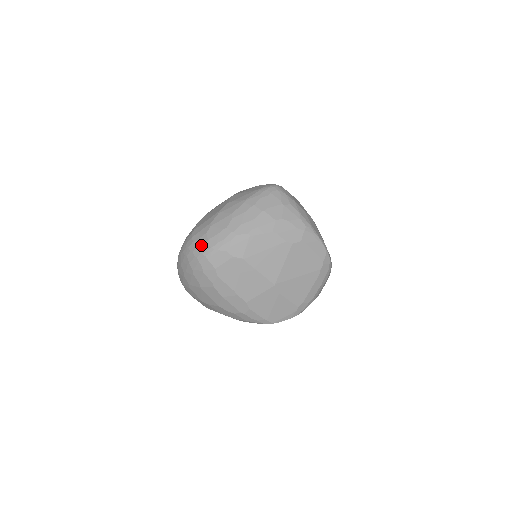
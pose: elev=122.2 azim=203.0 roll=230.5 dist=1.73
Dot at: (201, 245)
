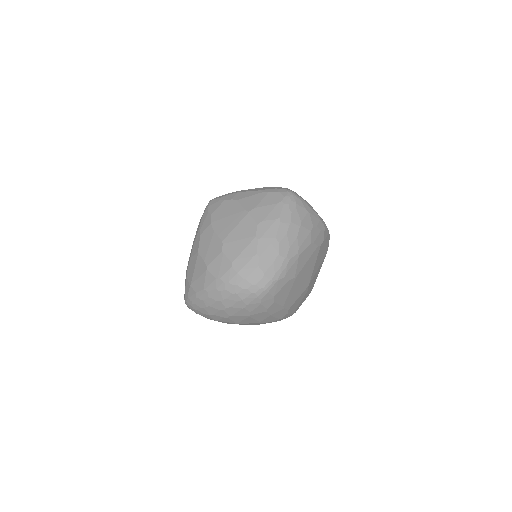
Dot at: (258, 280)
